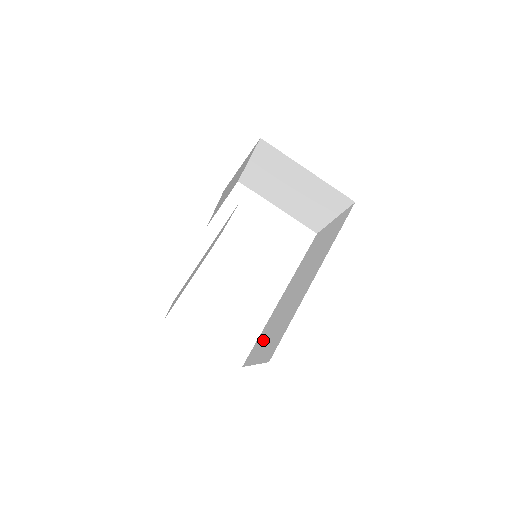
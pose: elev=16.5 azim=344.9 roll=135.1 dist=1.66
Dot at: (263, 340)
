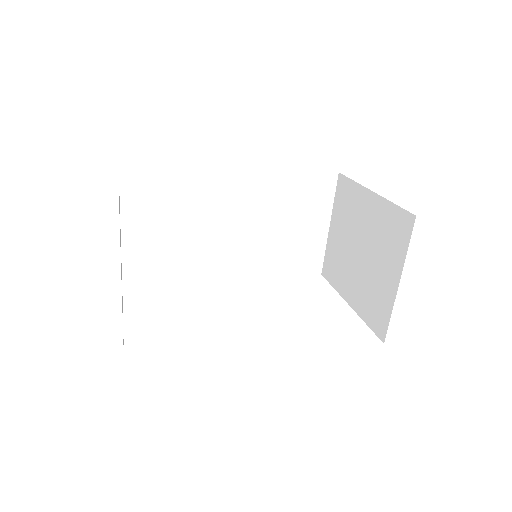
Dot at: occluded
